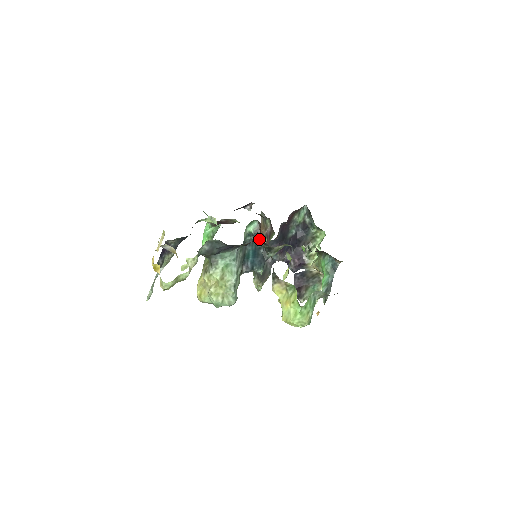
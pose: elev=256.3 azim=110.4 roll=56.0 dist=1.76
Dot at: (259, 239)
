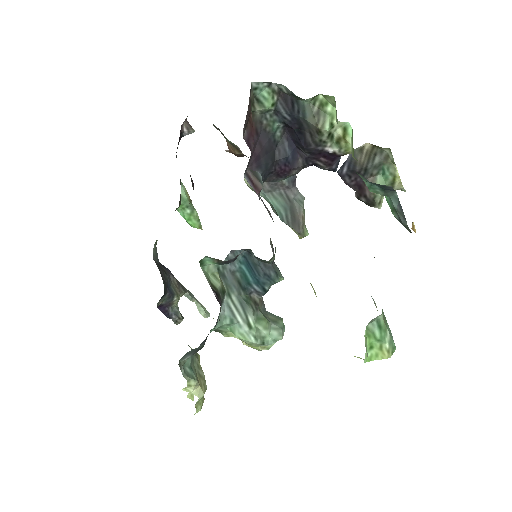
Dot at: (234, 259)
